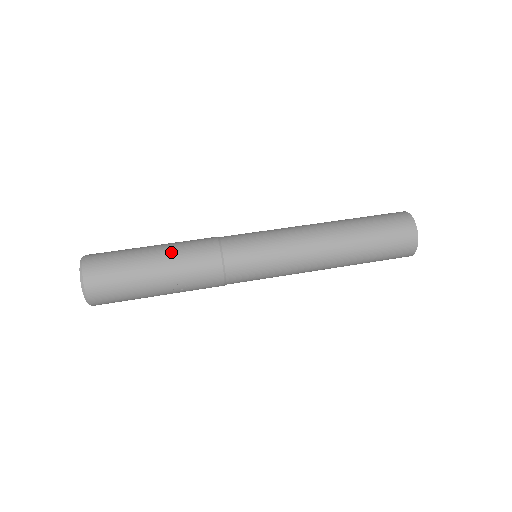
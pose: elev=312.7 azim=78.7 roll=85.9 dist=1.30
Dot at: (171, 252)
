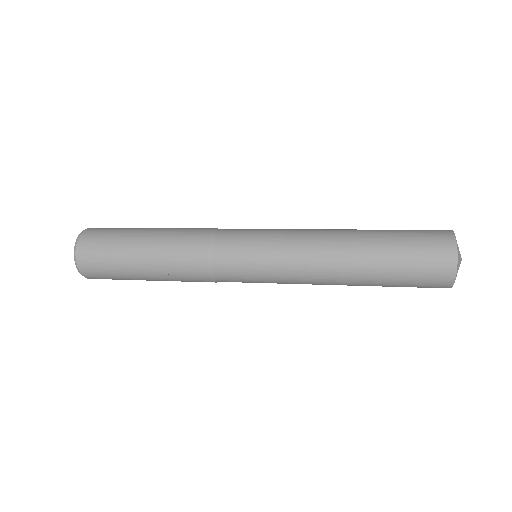
Dot at: (161, 239)
